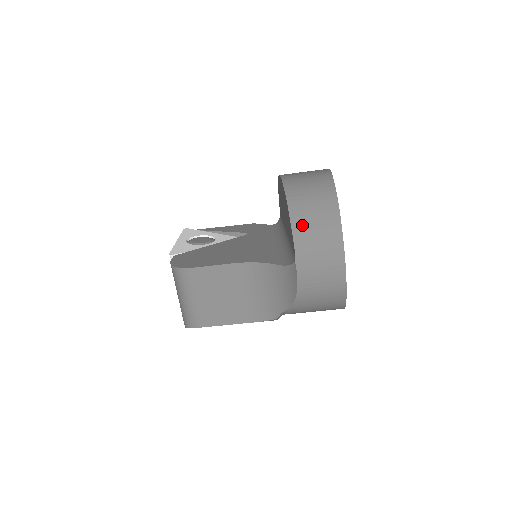
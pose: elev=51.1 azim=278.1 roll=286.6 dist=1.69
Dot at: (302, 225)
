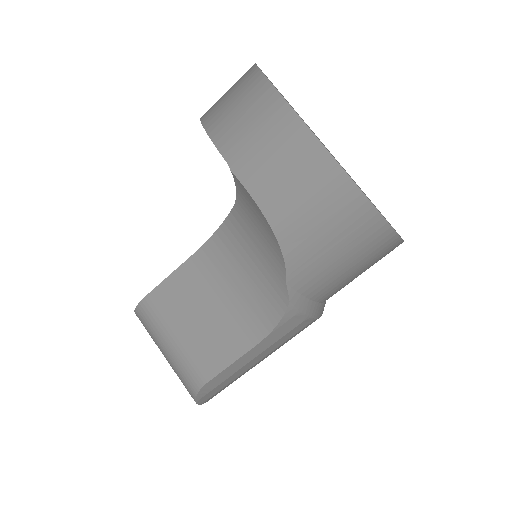
Dot at: (220, 122)
